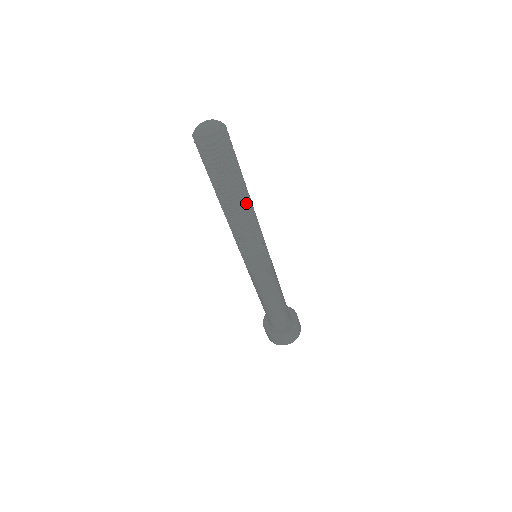
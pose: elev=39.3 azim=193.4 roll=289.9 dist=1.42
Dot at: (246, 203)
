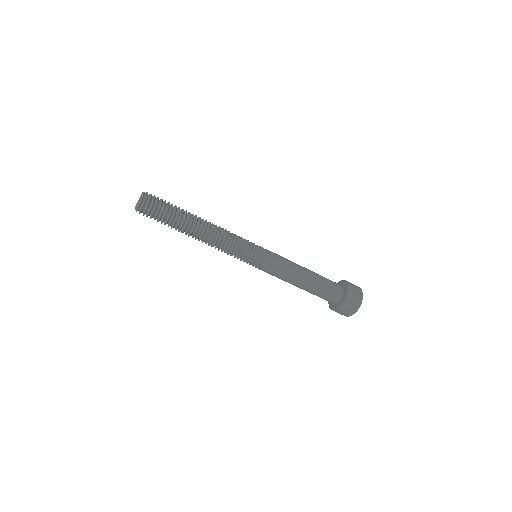
Dot at: (203, 220)
